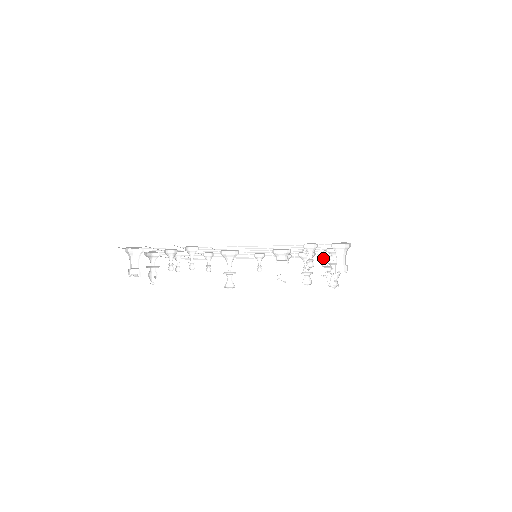
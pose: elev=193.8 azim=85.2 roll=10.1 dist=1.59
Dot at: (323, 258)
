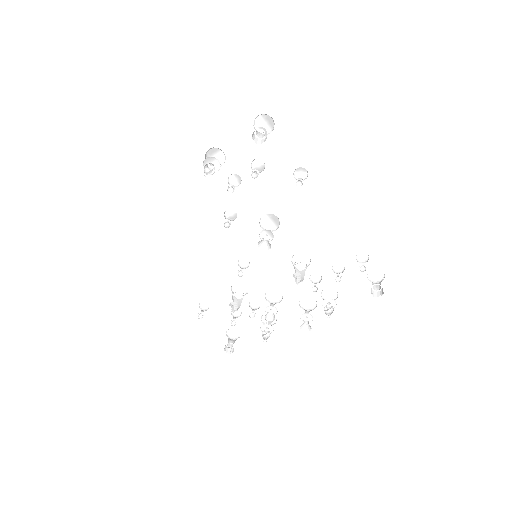
Dot at: (227, 335)
